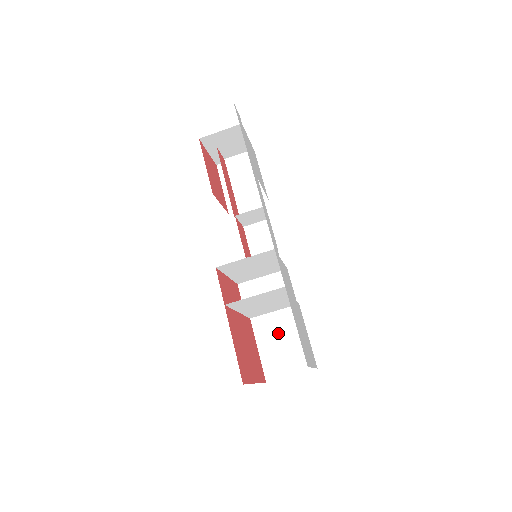
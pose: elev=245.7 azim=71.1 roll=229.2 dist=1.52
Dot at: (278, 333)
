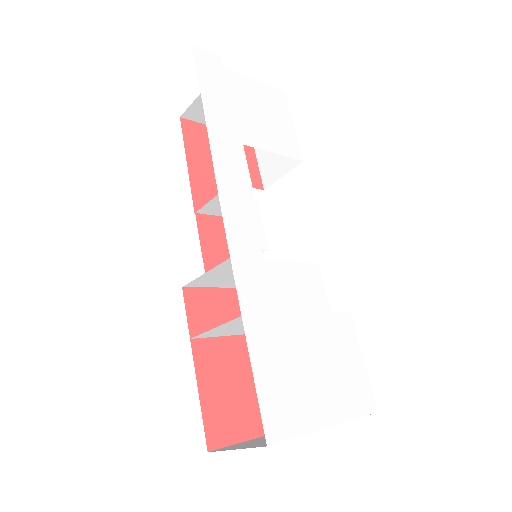
Dot at: occluded
